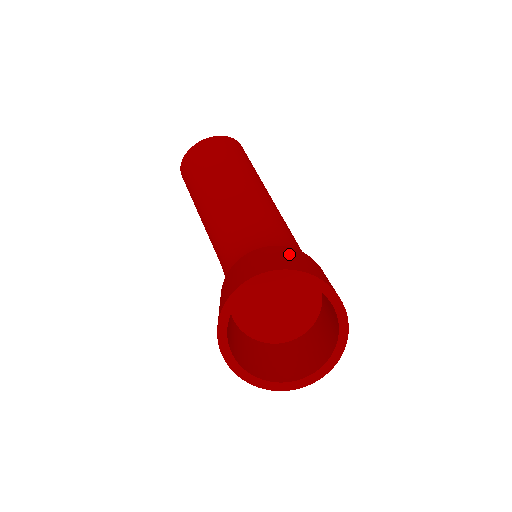
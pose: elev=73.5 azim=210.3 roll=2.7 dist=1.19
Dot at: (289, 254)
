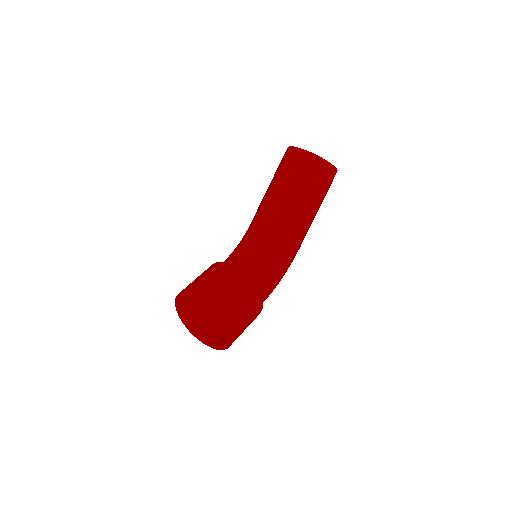
Dot at: (242, 294)
